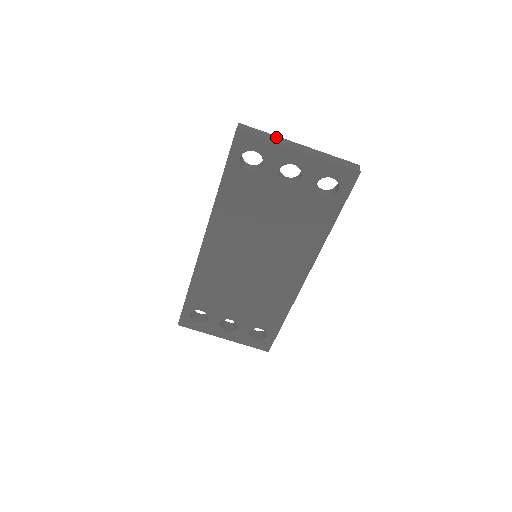
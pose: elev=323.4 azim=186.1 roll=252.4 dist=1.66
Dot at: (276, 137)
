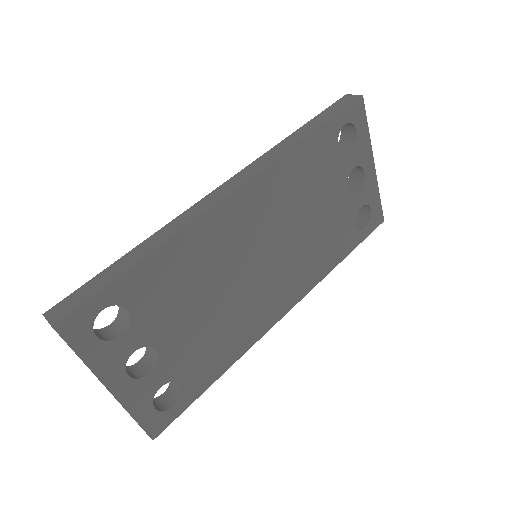
Dot at: occluded
